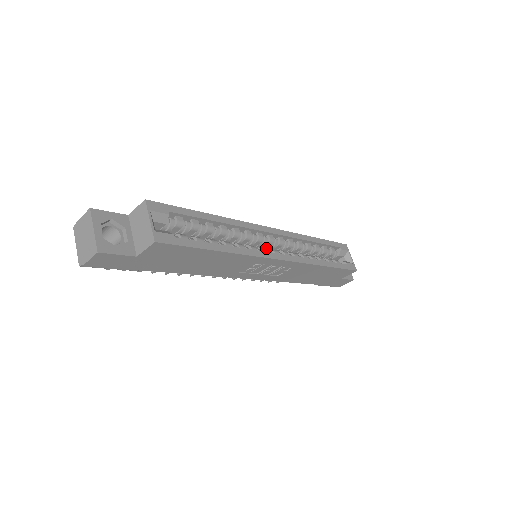
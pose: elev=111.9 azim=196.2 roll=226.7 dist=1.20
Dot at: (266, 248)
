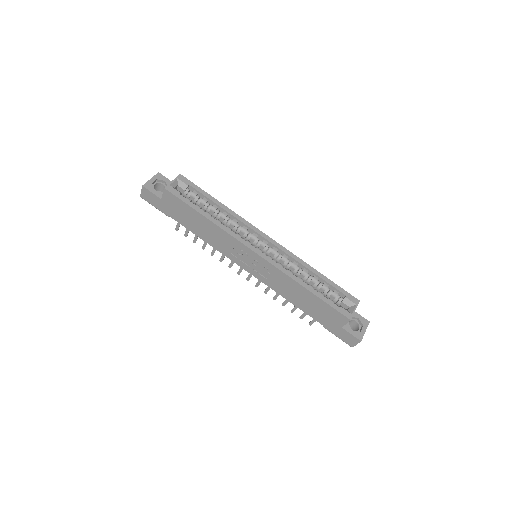
Dot at: (262, 251)
